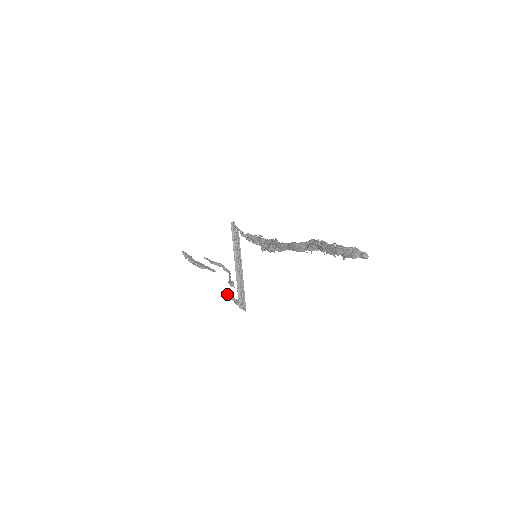
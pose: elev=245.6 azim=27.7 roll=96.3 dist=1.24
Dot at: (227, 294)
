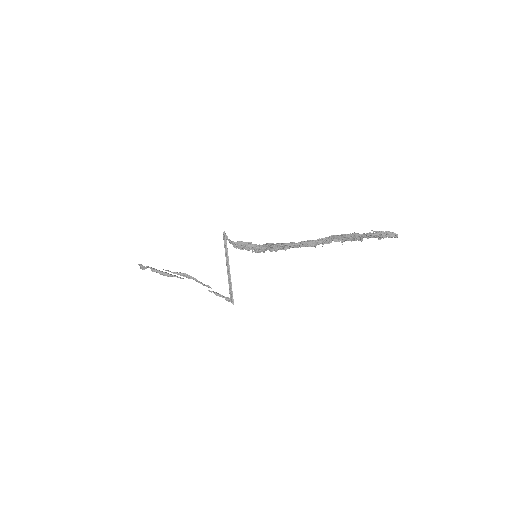
Dot at: (214, 292)
